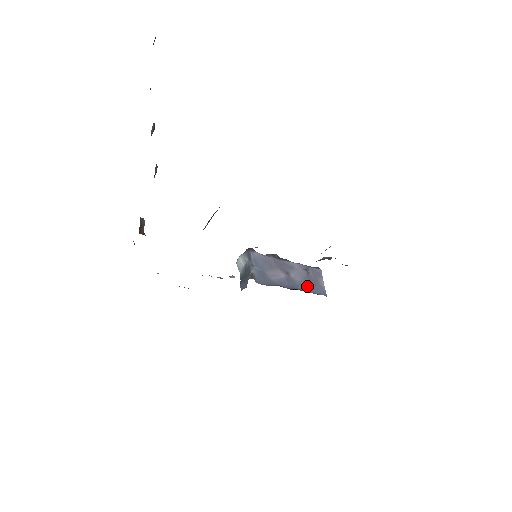
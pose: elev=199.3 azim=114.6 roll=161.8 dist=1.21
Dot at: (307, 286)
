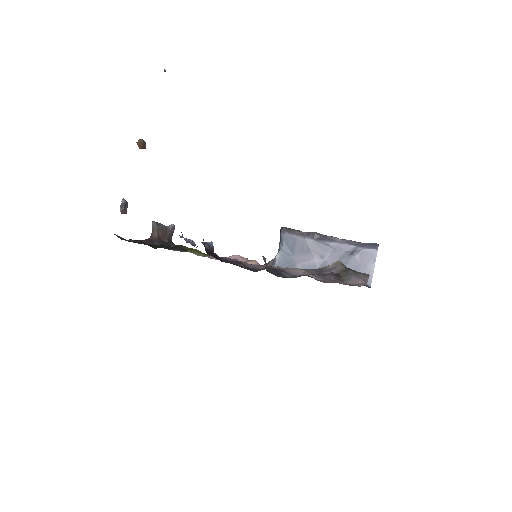
Dot at: occluded
